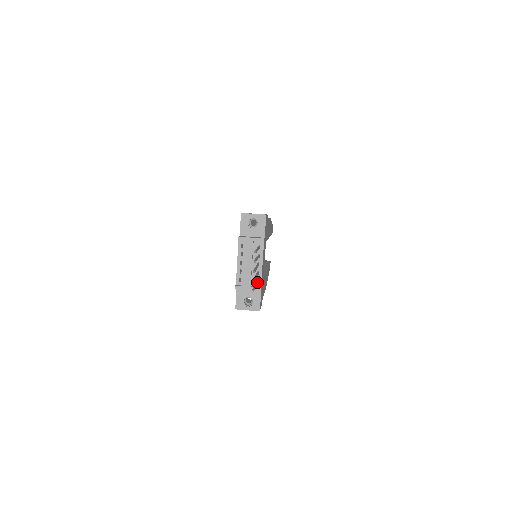
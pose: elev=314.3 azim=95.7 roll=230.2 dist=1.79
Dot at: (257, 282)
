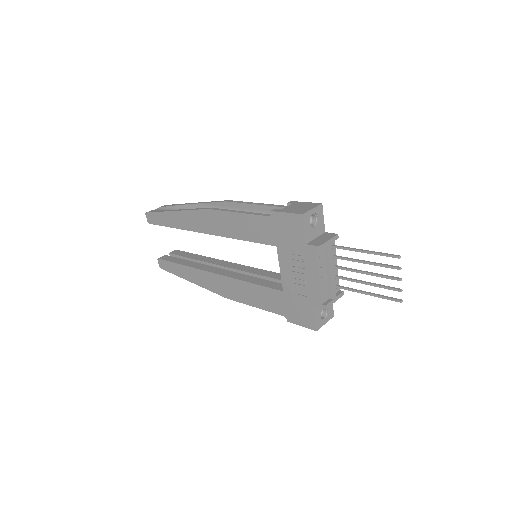
Dot at: (347, 288)
